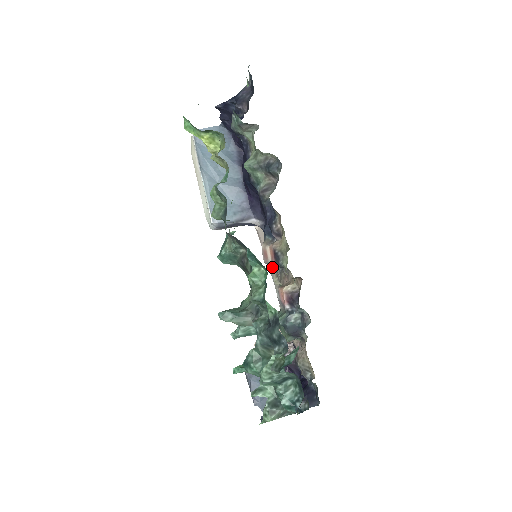
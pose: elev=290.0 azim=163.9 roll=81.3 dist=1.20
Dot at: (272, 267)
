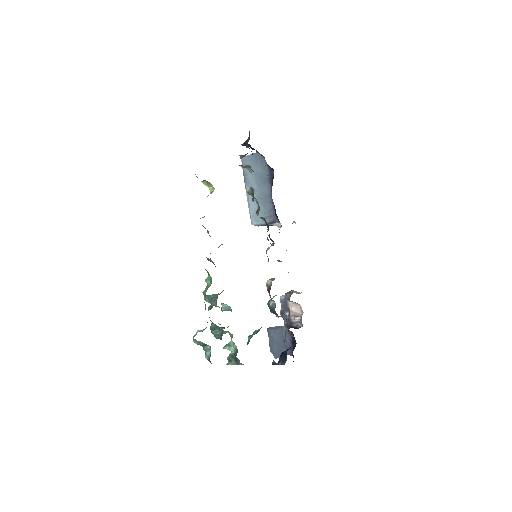
Dot at: occluded
